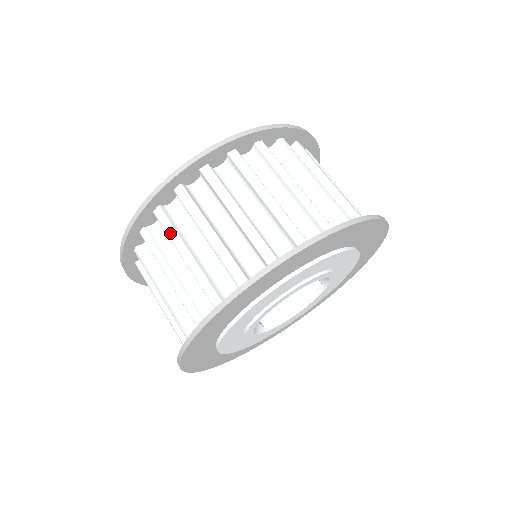
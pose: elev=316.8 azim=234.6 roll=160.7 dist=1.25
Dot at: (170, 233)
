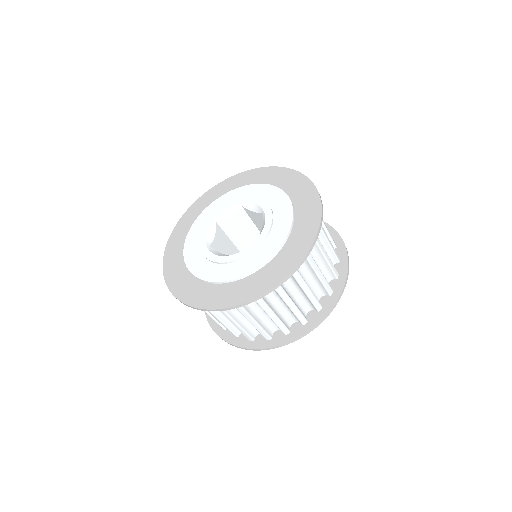
Dot at: occluded
